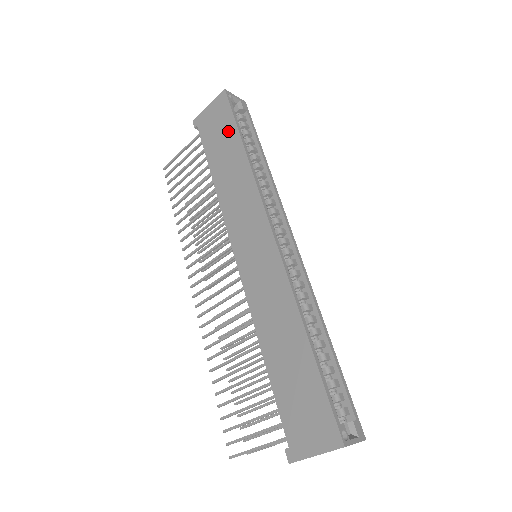
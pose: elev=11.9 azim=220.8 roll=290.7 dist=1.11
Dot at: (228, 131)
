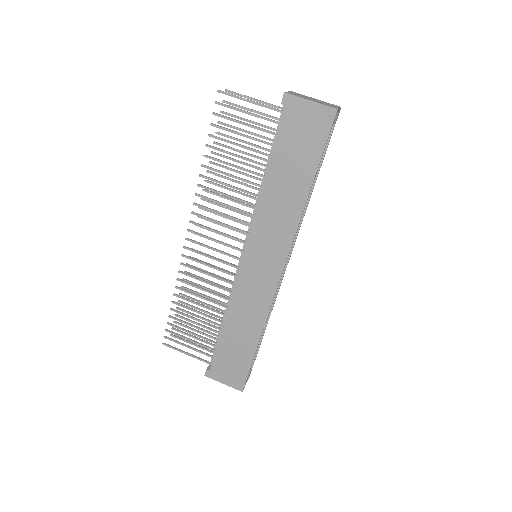
Dot at: (309, 156)
